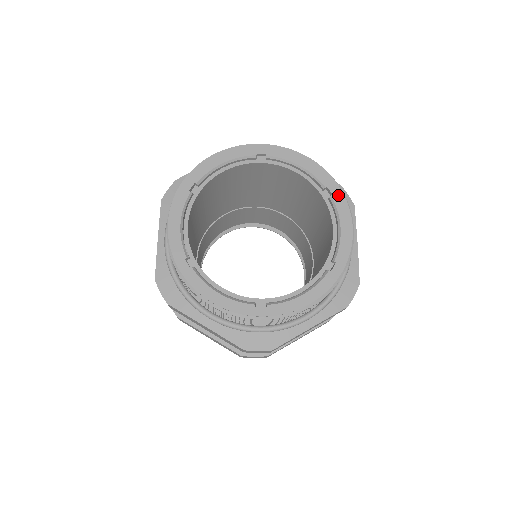
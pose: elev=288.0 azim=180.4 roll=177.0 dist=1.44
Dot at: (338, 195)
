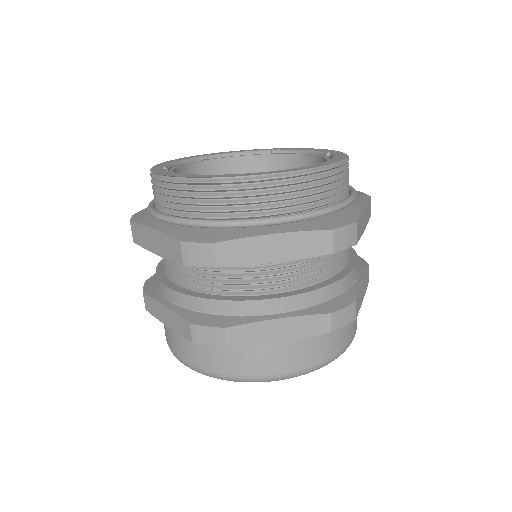
Dot at: (284, 149)
